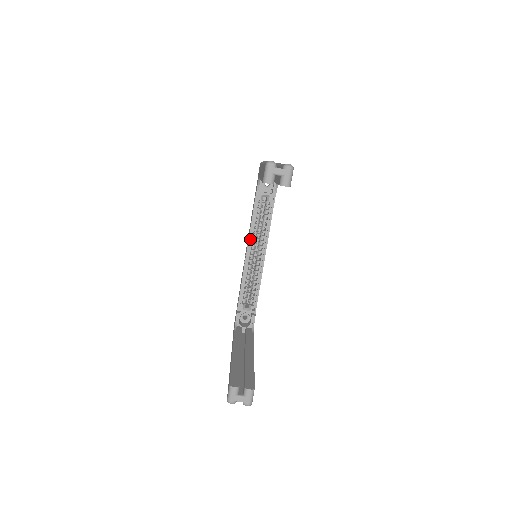
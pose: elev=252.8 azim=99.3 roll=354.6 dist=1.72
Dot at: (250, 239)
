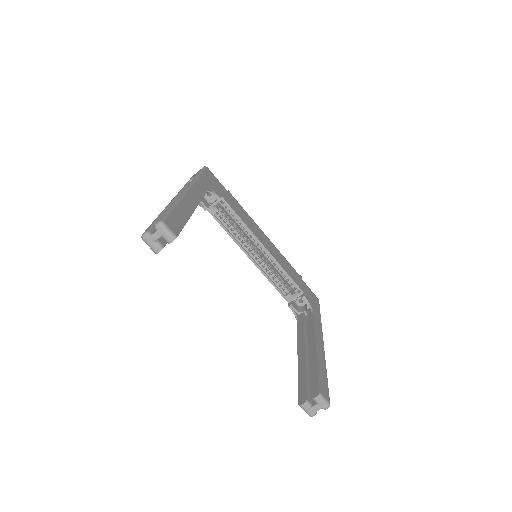
Dot at: (240, 246)
